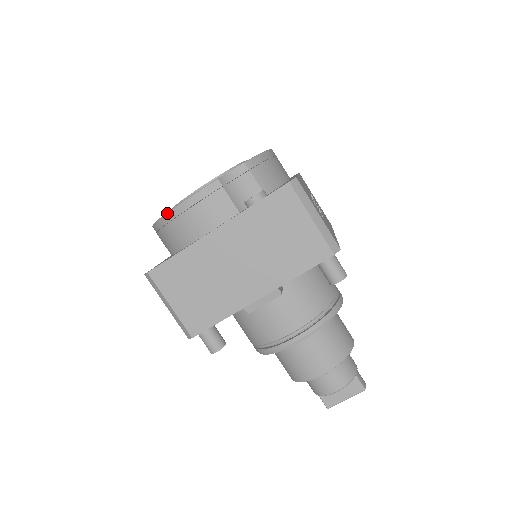
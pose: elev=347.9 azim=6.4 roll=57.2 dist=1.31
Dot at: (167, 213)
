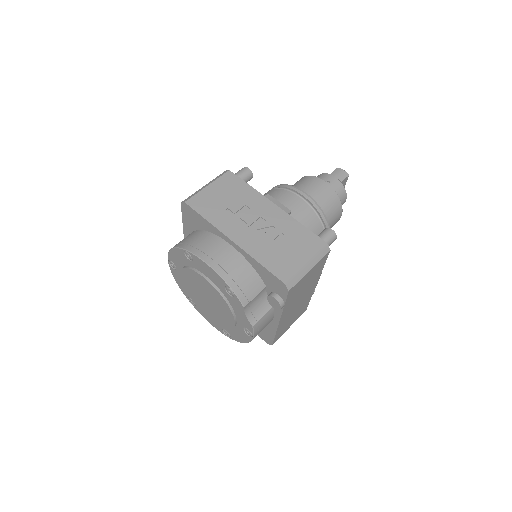
Dot at: occluded
